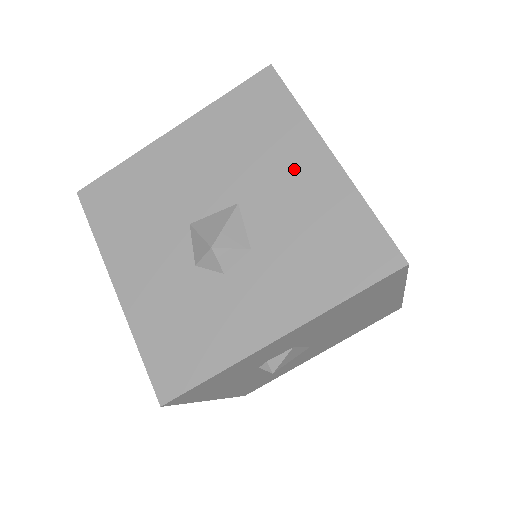
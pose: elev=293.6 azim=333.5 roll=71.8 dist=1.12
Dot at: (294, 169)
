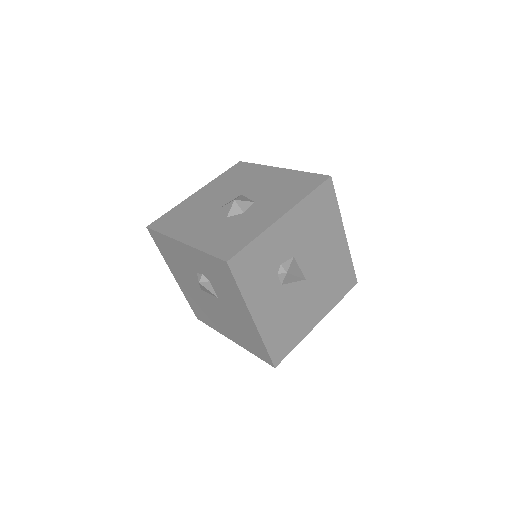
Dot at: (265, 177)
